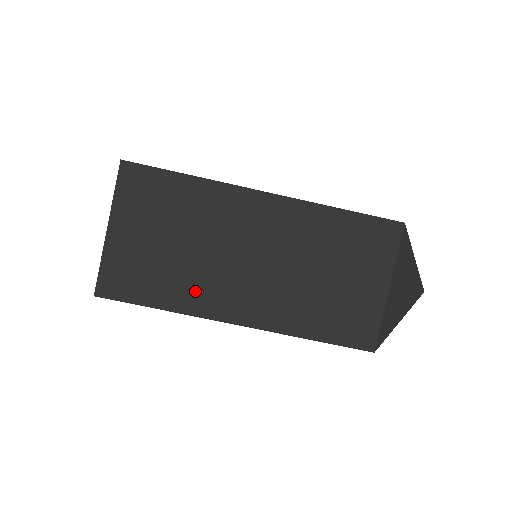
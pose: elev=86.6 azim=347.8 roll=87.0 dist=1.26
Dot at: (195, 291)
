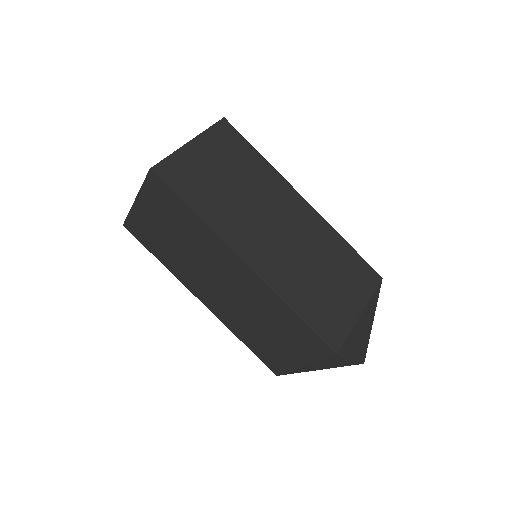
Dot at: (227, 219)
